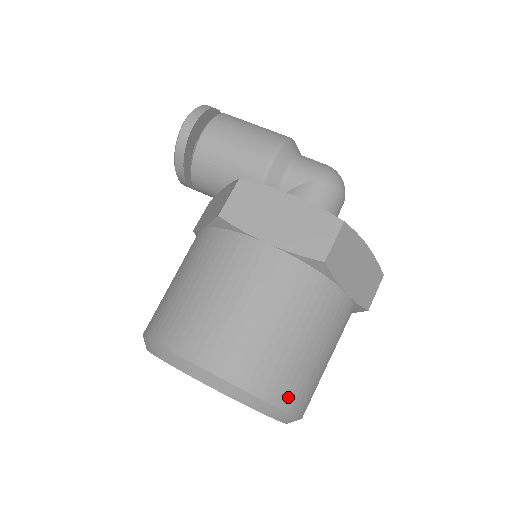
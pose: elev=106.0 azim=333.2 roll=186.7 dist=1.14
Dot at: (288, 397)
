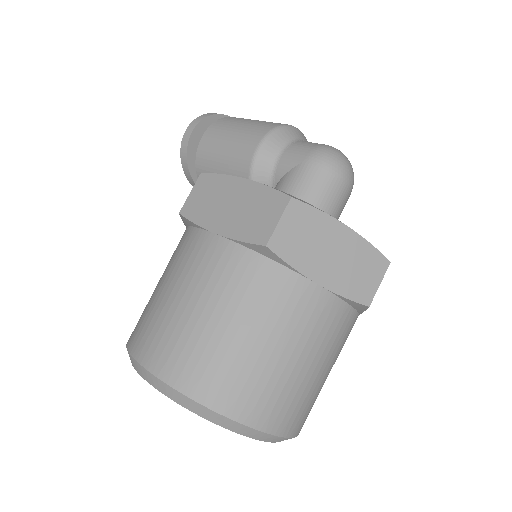
Dot at: (240, 406)
